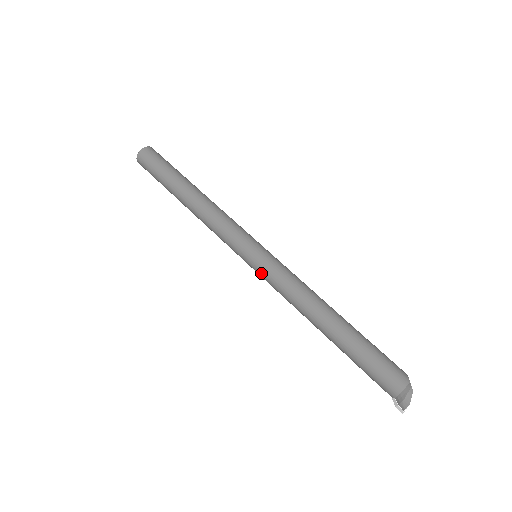
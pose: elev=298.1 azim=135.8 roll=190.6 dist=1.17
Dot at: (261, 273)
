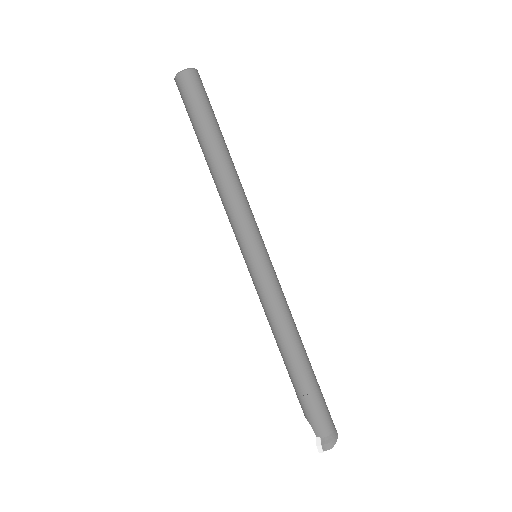
Dot at: (260, 276)
